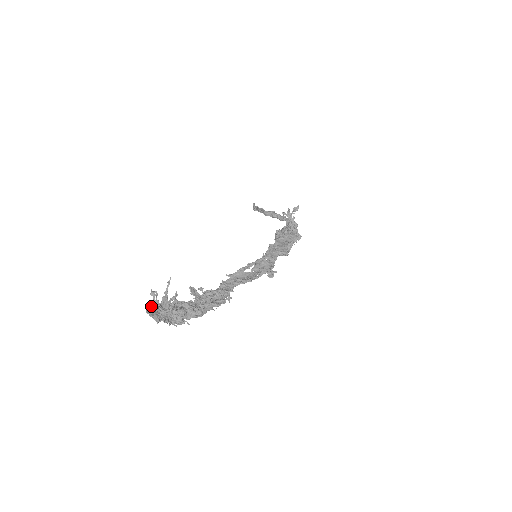
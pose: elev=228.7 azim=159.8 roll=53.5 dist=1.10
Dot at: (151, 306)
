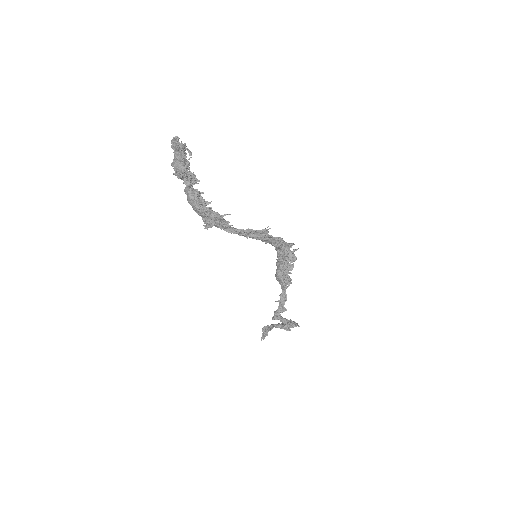
Dot at: occluded
